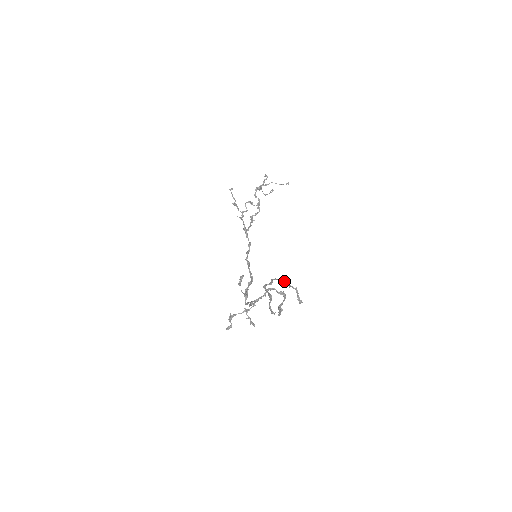
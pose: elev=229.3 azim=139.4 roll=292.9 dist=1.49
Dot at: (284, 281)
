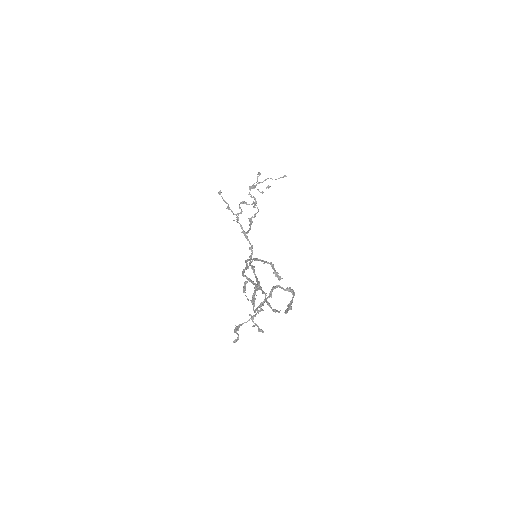
Dot at: (256, 258)
